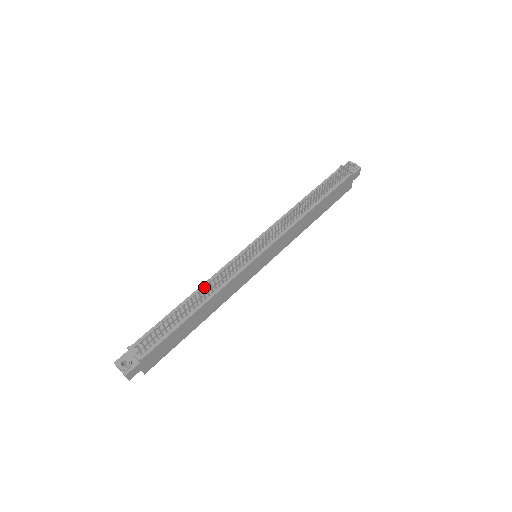
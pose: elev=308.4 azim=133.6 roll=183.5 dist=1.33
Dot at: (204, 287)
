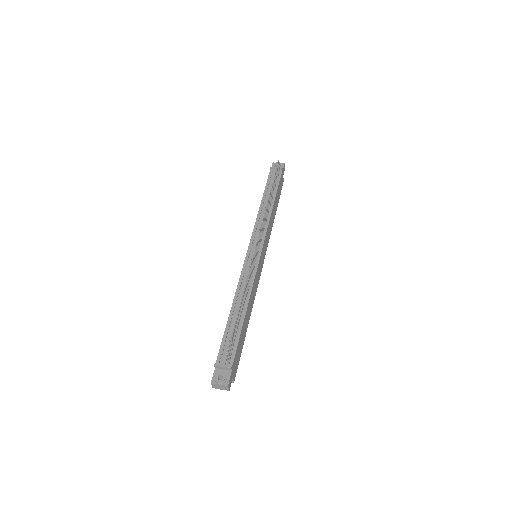
Dot at: (238, 294)
